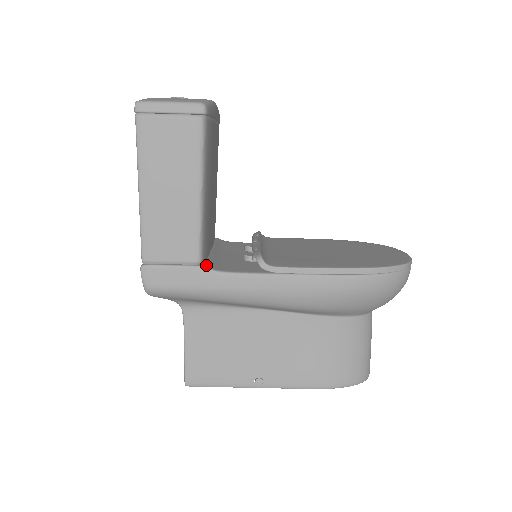
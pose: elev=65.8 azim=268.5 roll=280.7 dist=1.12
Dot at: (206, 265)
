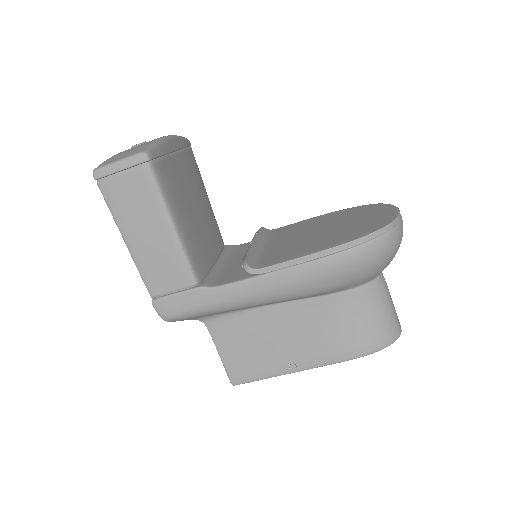
Dot at: (203, 284)
